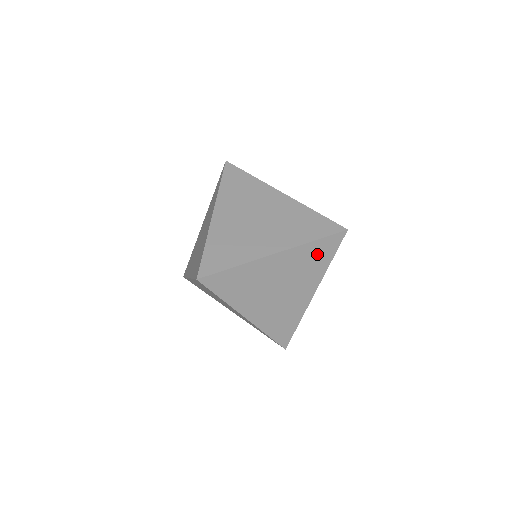
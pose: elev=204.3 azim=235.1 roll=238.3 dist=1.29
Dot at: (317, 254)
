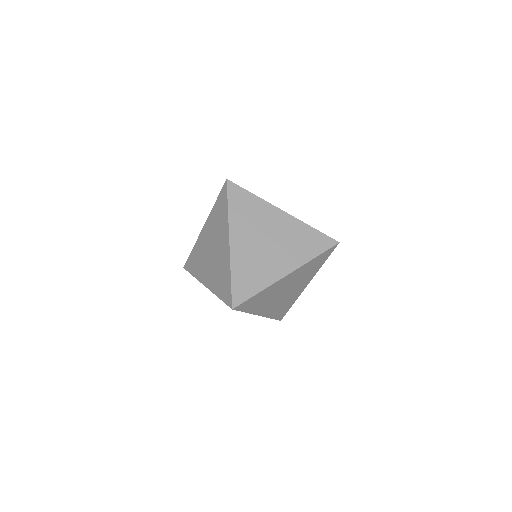
Dot at: (315, 263)
